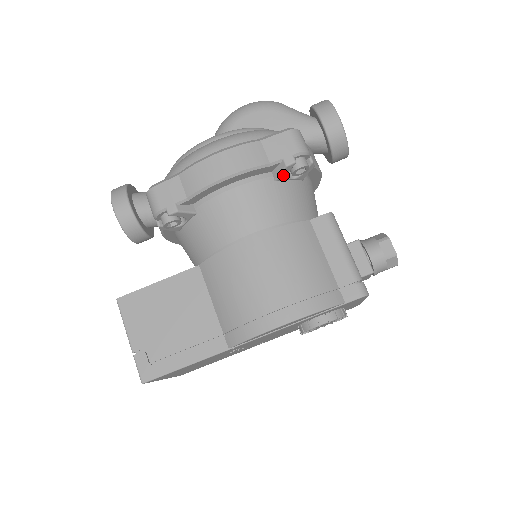
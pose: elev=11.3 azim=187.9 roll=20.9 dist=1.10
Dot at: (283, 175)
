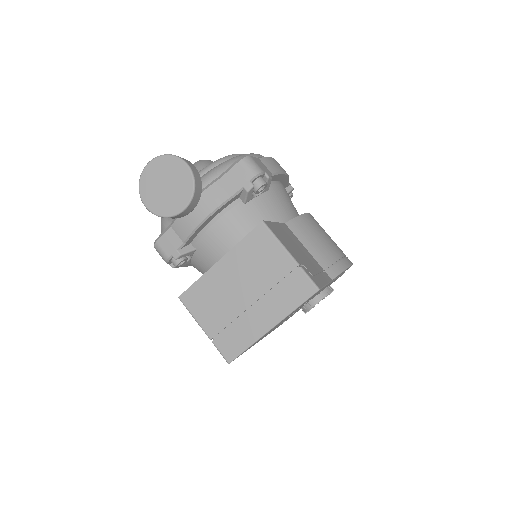
Dot at: occluded
